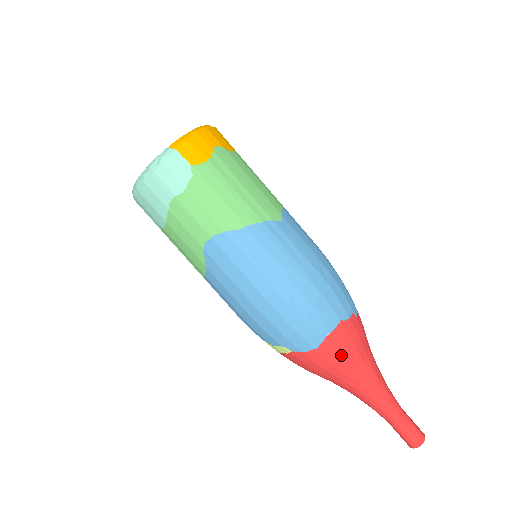
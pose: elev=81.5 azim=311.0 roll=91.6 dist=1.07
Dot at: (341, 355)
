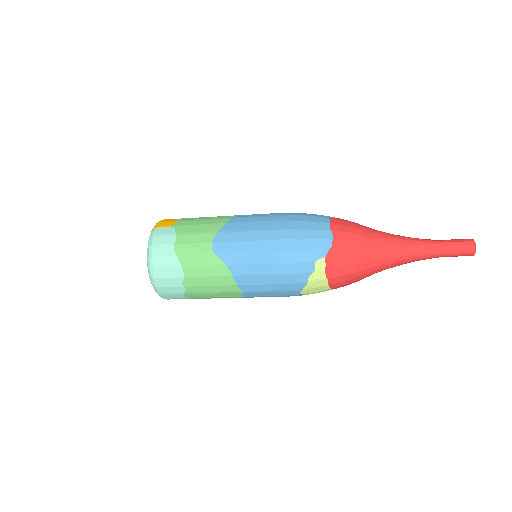
Dot at: (352, 232)
